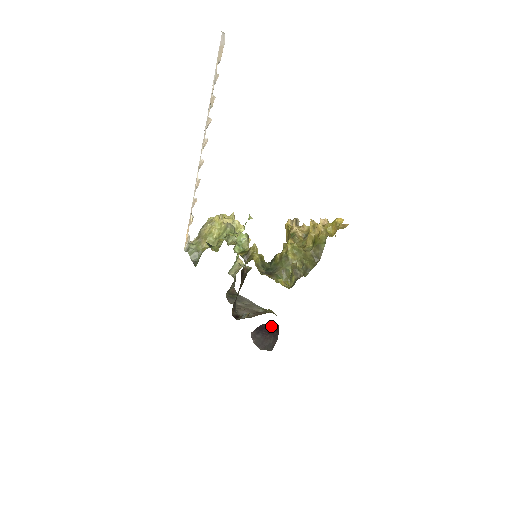
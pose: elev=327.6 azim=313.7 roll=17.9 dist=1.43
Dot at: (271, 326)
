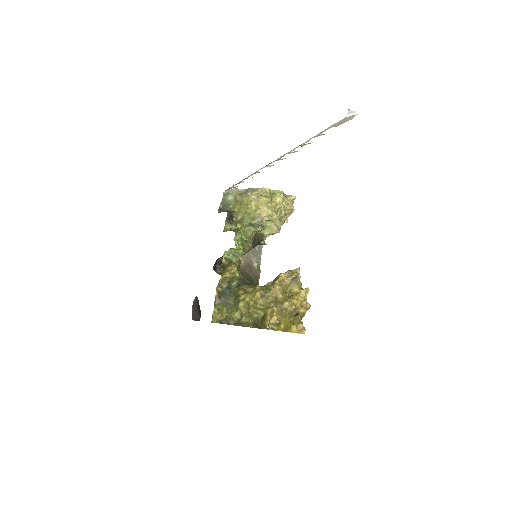
Dot at: occluded
